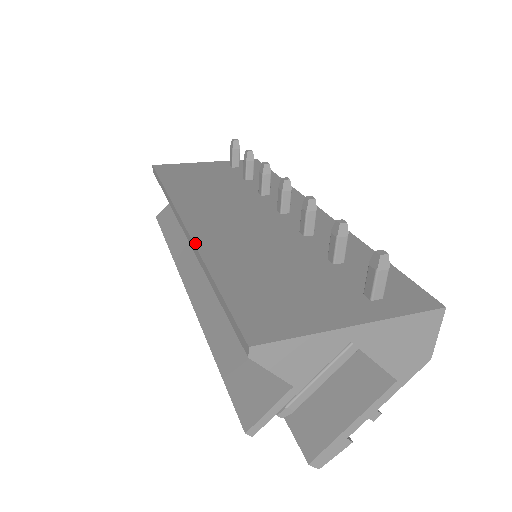
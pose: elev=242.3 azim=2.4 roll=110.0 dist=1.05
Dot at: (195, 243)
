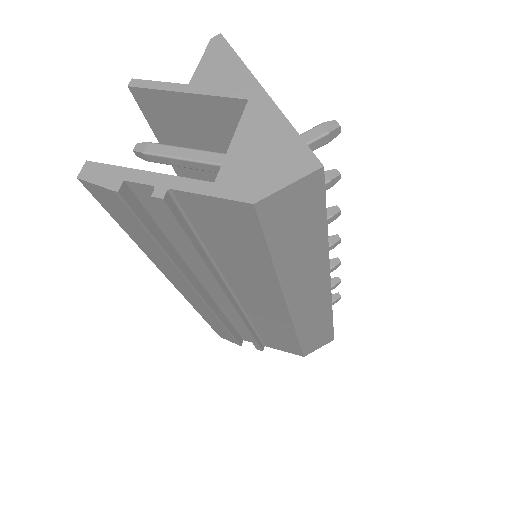
Dot at: occluded
